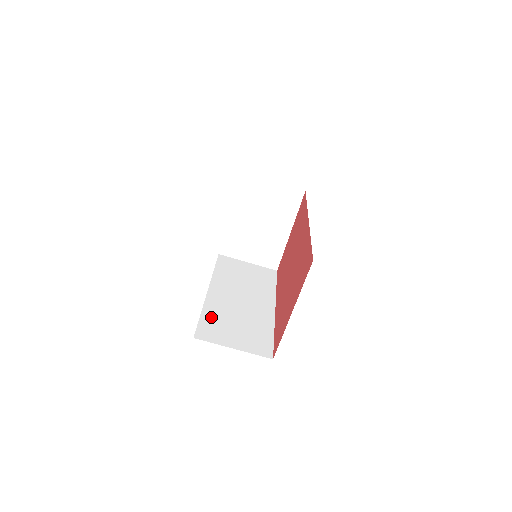
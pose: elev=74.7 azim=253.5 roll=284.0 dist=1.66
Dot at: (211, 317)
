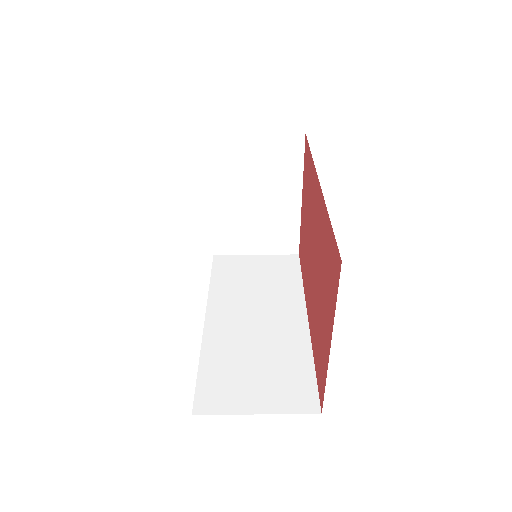
Dot at: (215, 366)
